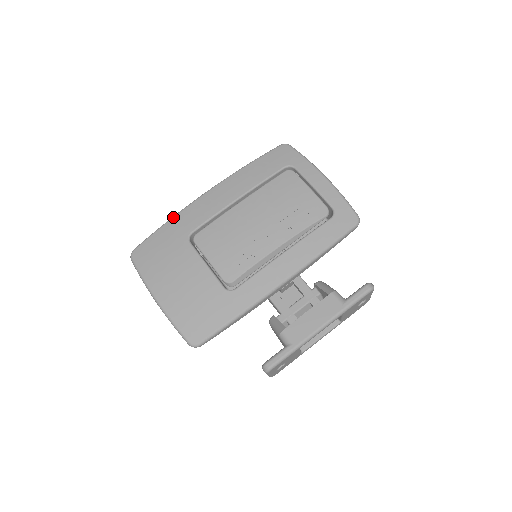
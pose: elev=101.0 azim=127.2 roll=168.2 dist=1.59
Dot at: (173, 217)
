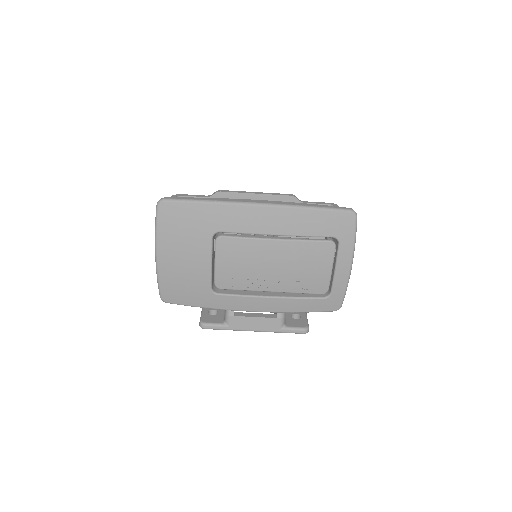
Dot at: (215, 203)
